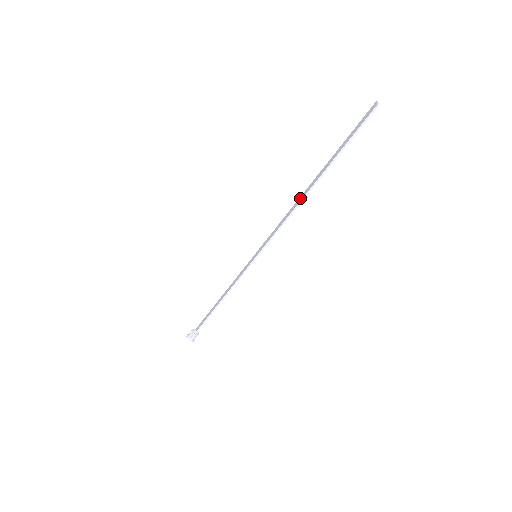
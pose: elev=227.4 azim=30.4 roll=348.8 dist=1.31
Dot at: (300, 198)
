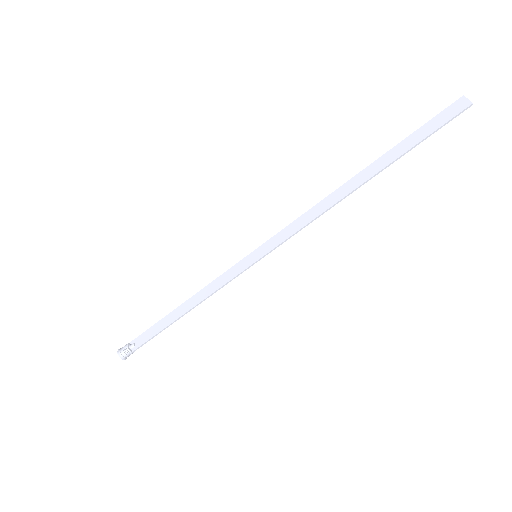
Dot at: (339, 193)
